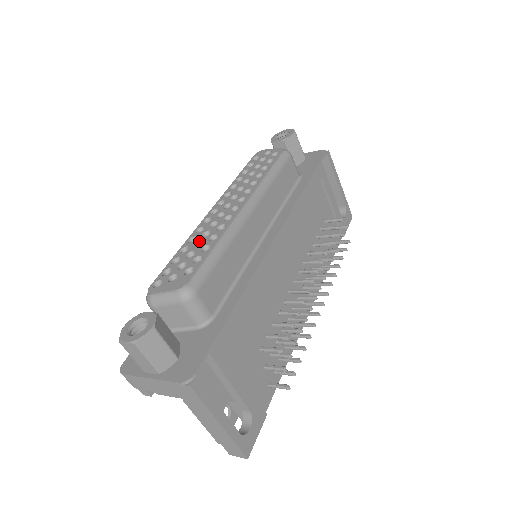
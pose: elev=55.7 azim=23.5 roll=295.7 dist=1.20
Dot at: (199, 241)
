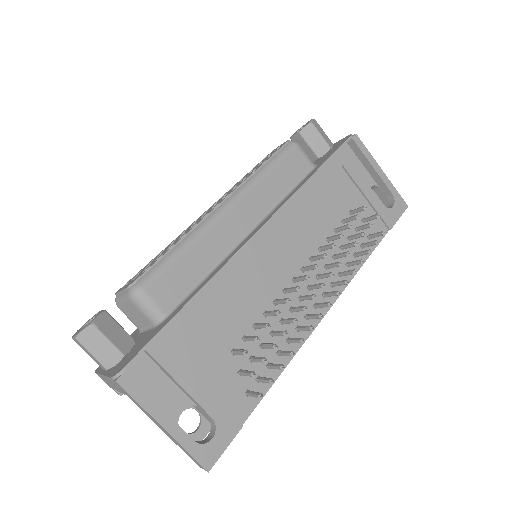
Dot at: (174, 242)
